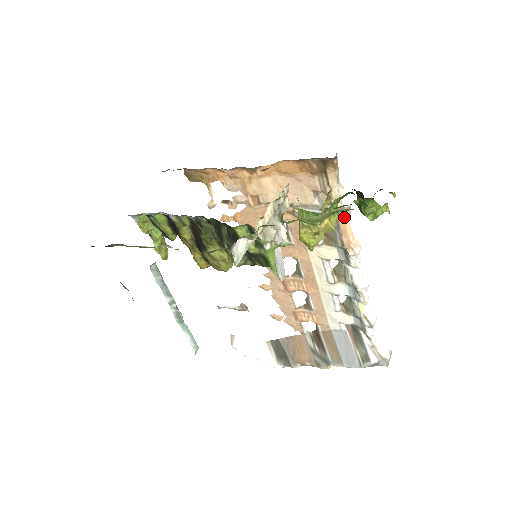
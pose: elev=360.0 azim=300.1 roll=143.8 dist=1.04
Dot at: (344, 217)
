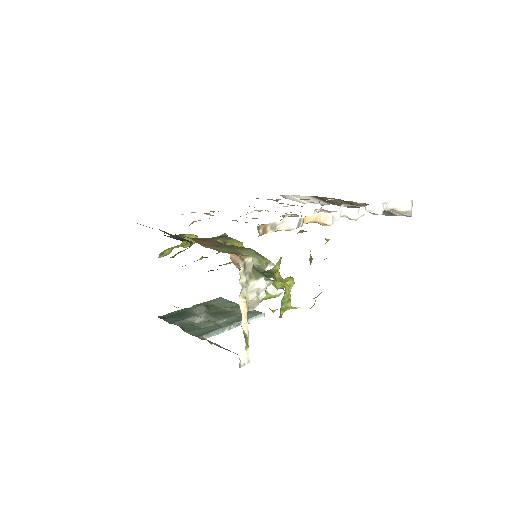
Dot at: (300, 225)
